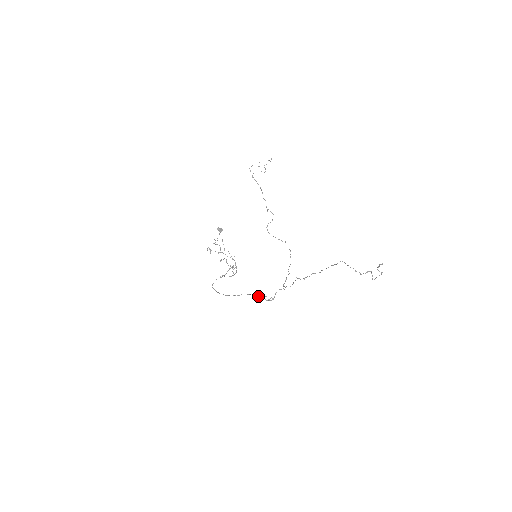
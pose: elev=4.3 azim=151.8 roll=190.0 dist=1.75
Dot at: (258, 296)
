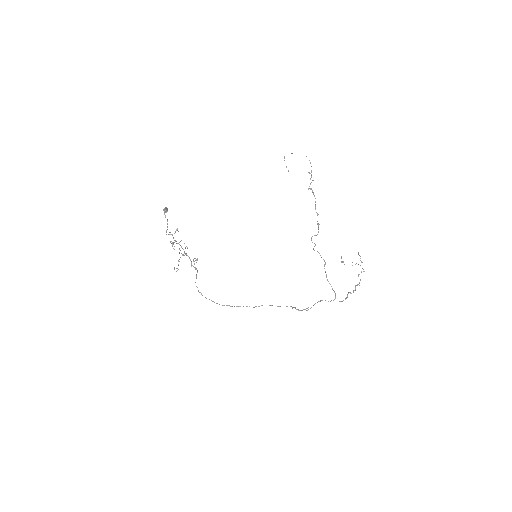
Dot at: (292, 308)
